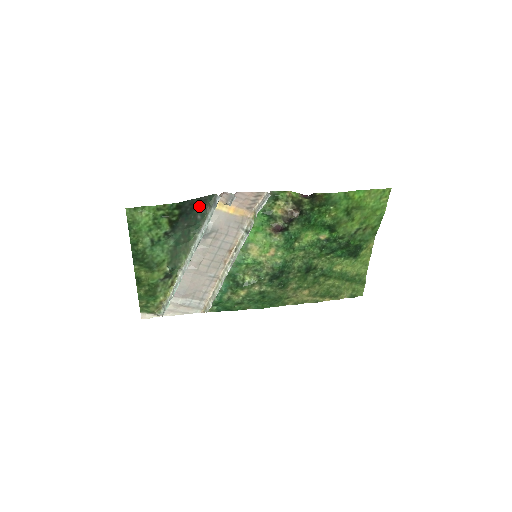
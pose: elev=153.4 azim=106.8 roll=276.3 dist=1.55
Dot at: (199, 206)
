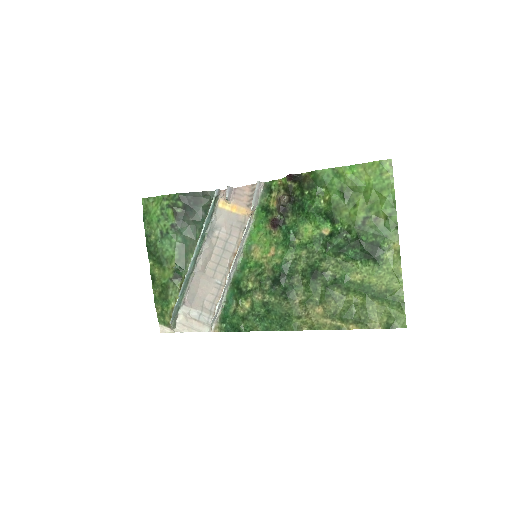
Dot at: (202, 202)
